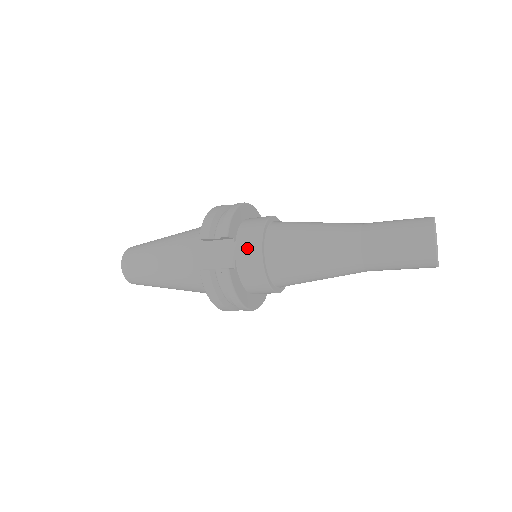
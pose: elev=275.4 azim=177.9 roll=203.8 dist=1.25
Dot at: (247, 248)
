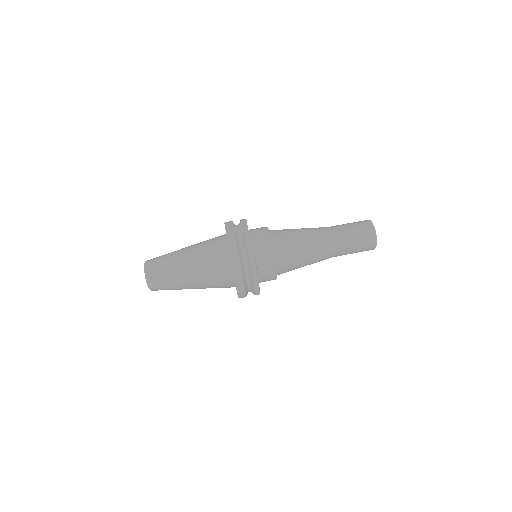
Dot at: (258, 231)
